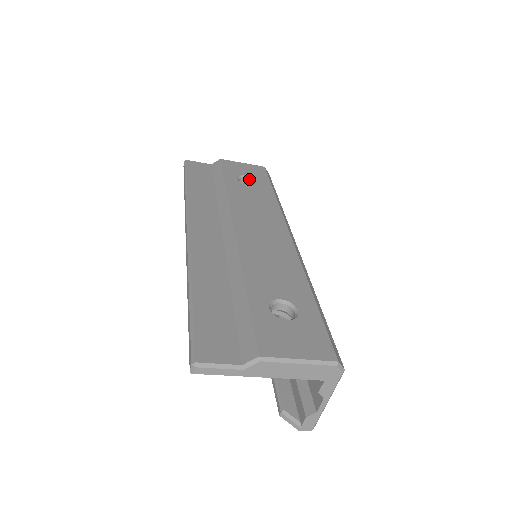
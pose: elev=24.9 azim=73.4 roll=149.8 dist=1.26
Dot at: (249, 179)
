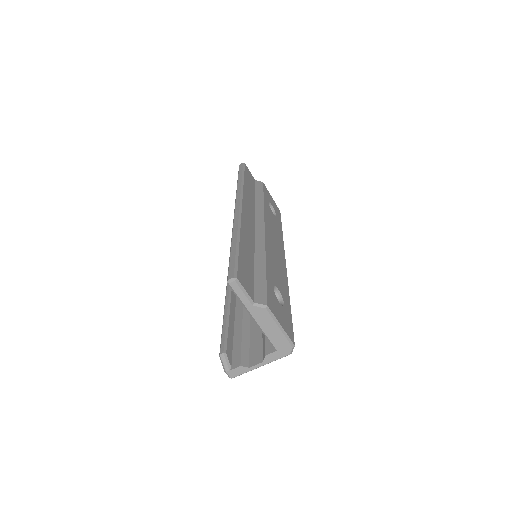
Dot at: (272, 210)
